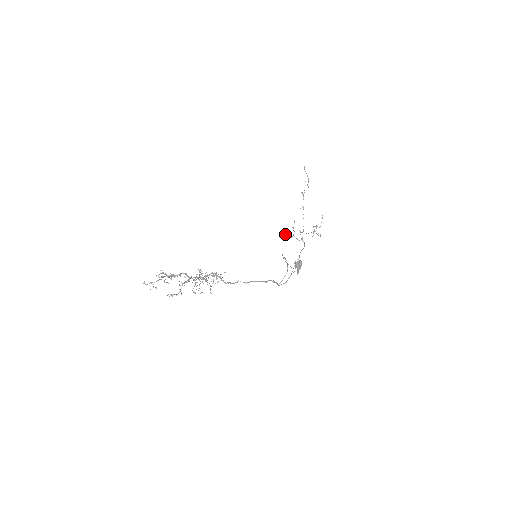
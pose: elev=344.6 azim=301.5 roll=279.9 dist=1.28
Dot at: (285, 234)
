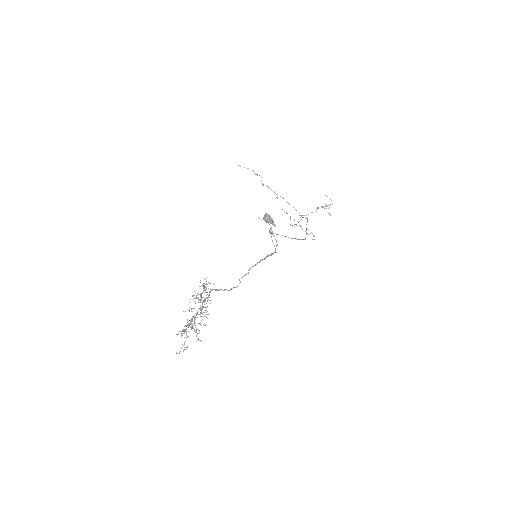
Dot at: occluded
